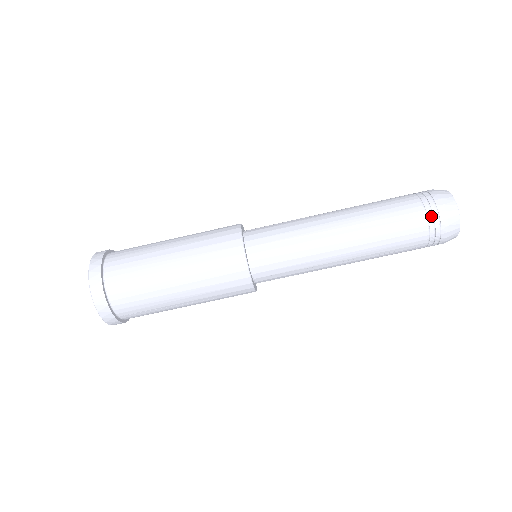
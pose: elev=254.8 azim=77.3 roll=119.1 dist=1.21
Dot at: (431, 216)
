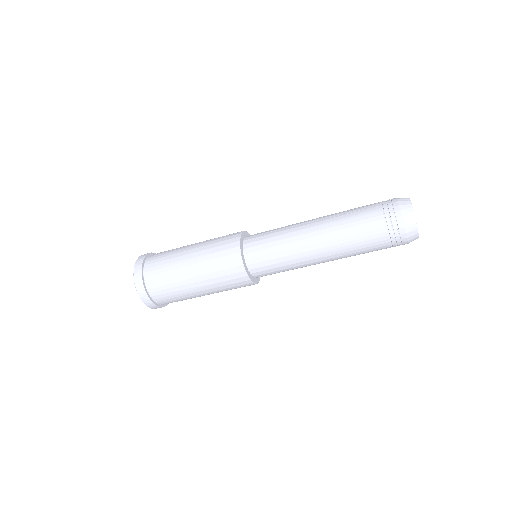
Dot at: occluded
